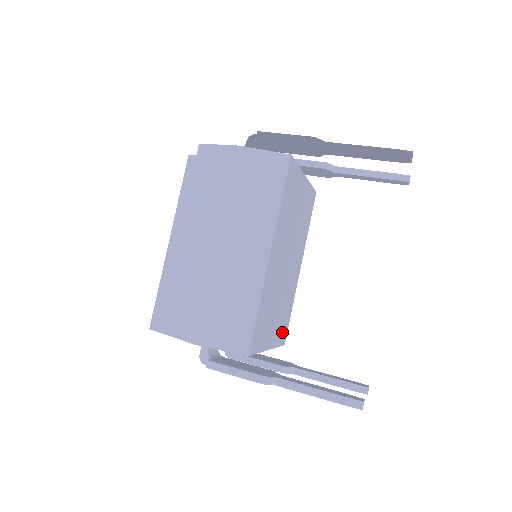
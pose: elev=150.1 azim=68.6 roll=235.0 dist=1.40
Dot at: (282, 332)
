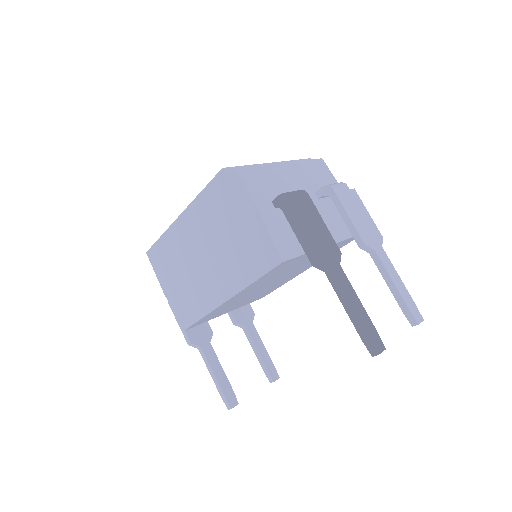
Dot at: occluded
